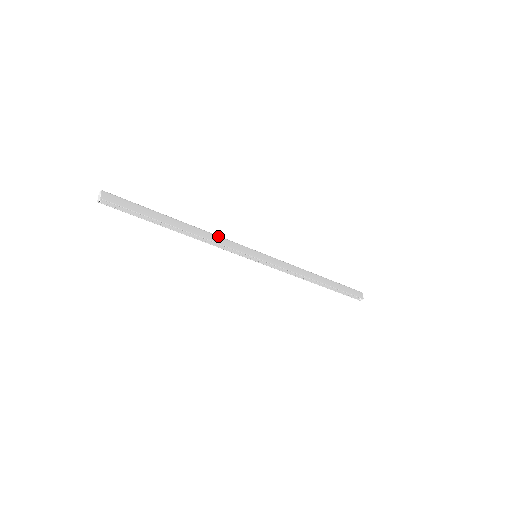
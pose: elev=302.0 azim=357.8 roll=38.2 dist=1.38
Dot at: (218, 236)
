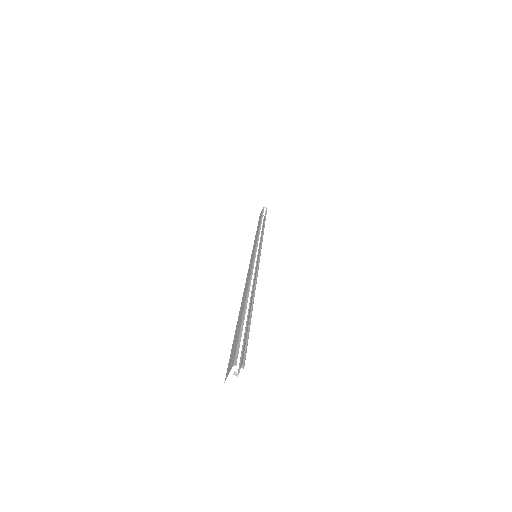
Dot at: occluded
